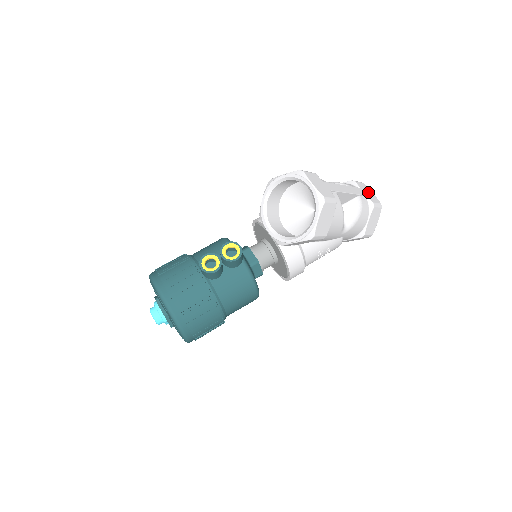
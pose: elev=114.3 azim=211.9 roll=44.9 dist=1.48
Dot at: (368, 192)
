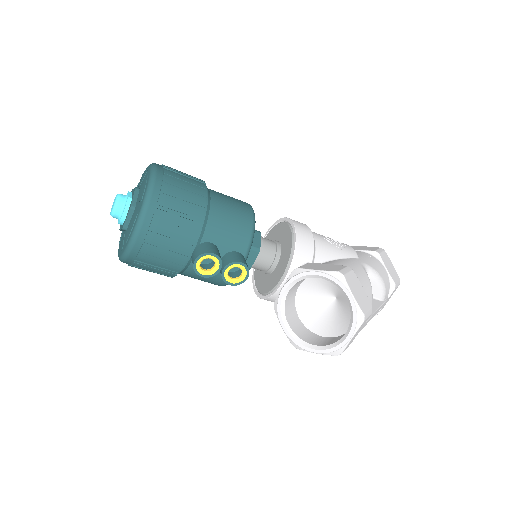
Dot at: occluded
